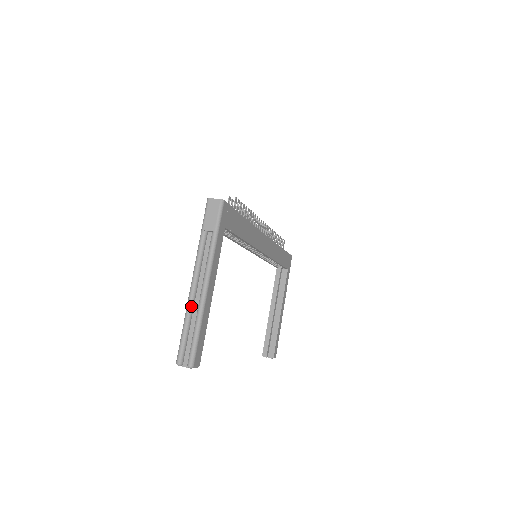
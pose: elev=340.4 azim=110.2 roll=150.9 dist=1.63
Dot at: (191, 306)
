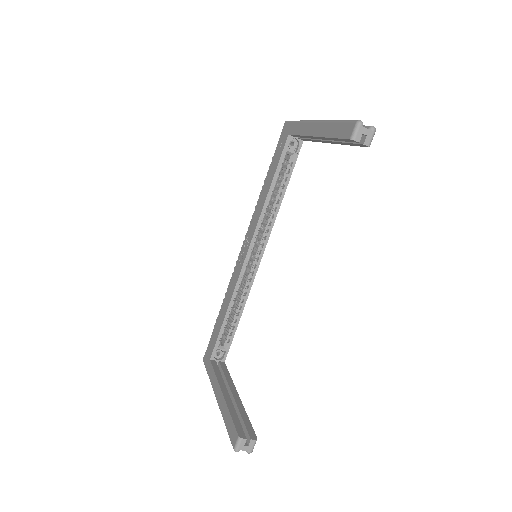
Dot at: occluded
